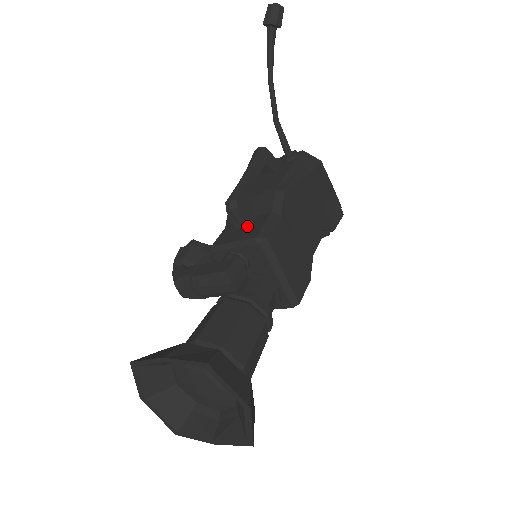
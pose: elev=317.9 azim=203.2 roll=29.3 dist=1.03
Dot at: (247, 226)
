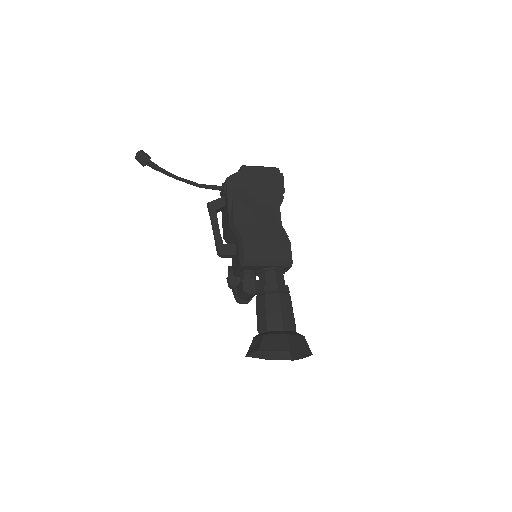
Dot at: (235, 255)
